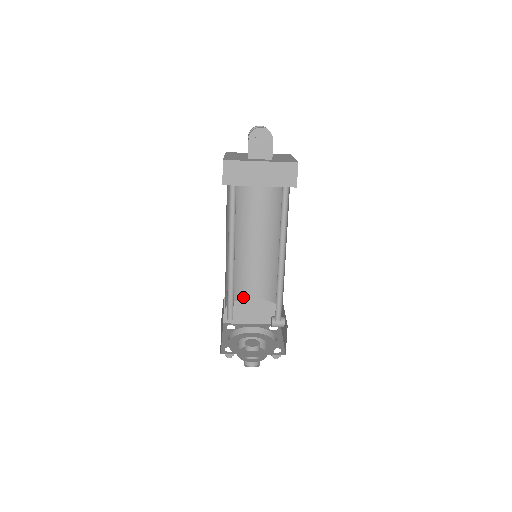
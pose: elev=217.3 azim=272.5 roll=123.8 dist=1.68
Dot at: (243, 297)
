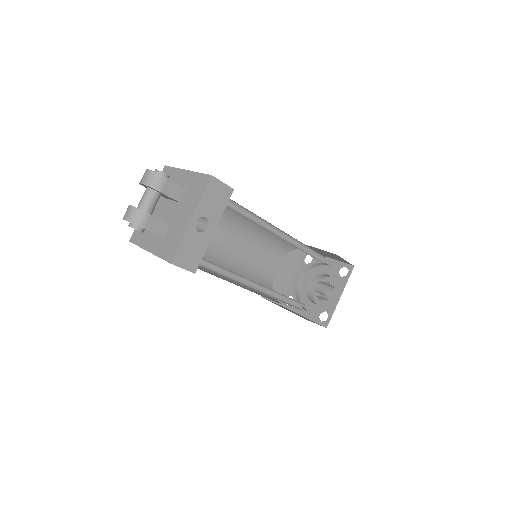
Dot at: occluded
